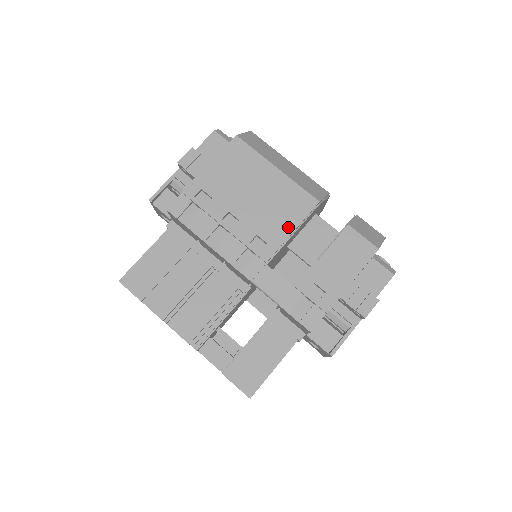
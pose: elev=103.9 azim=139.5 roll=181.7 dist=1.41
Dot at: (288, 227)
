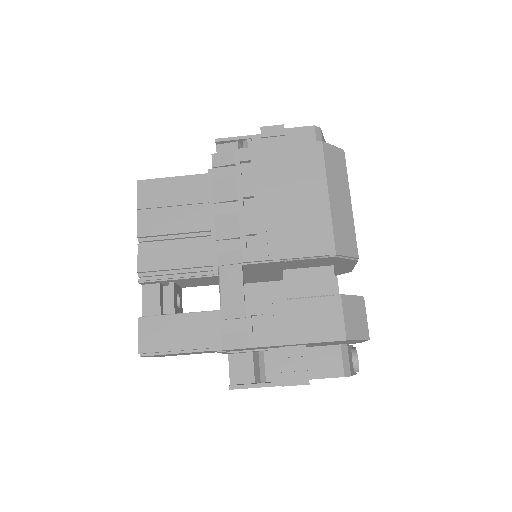
Dot at: (289, 251)
